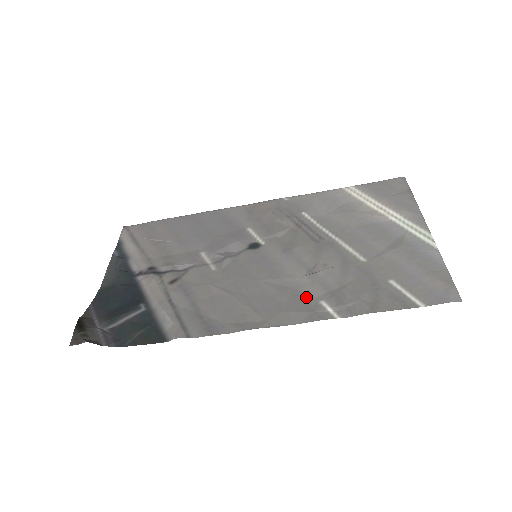
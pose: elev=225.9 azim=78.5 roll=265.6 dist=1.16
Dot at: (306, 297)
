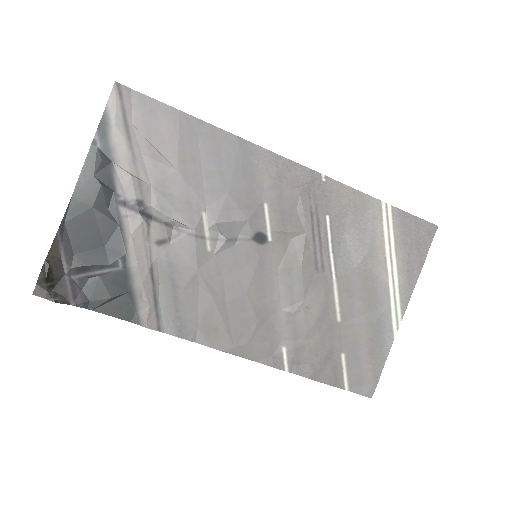
Dot at: (275, 336)
